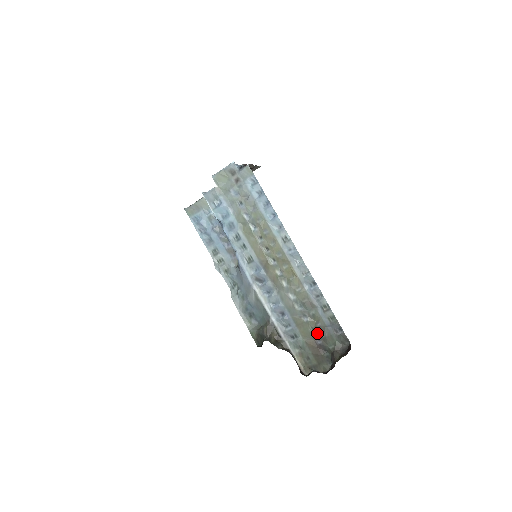
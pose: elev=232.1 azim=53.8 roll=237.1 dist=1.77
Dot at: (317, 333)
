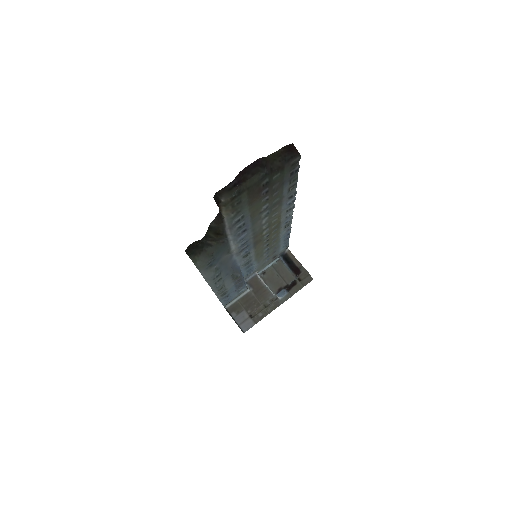
Dot at: (269, 194)
